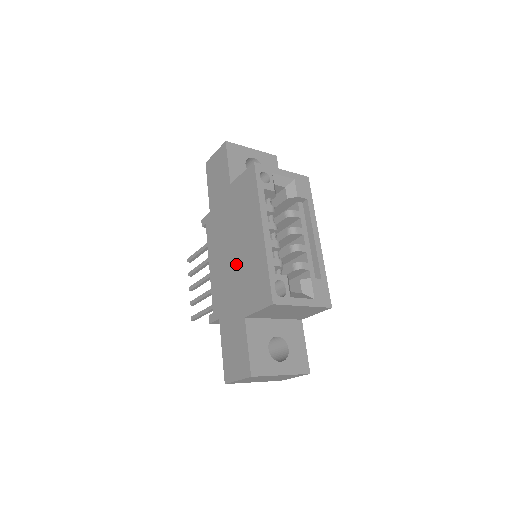
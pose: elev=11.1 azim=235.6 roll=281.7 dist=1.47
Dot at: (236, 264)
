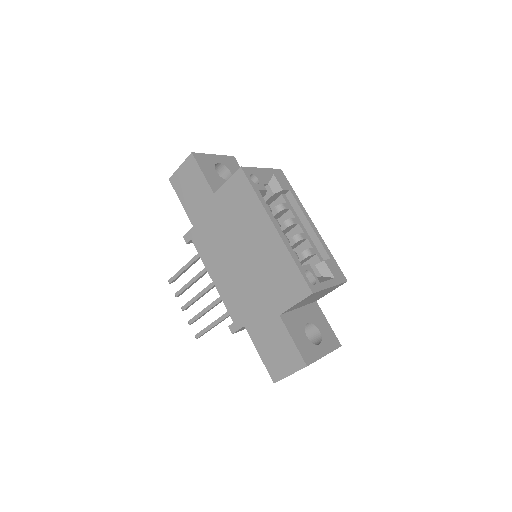
Dot at: (250, 268)
